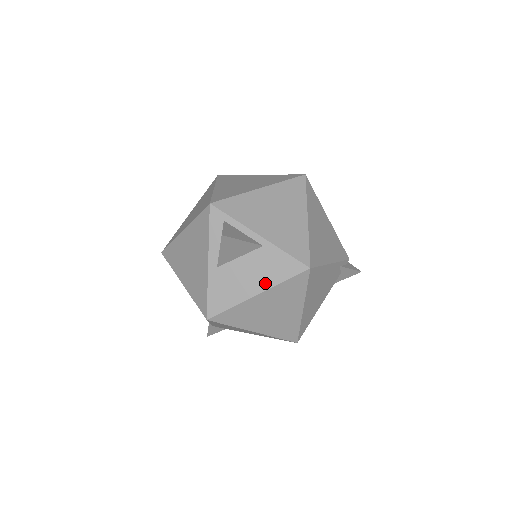
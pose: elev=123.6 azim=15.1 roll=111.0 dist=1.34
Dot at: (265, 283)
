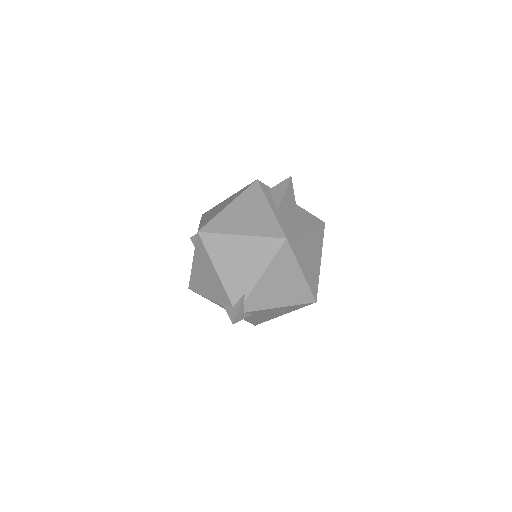
Dot at: (308, 225)
